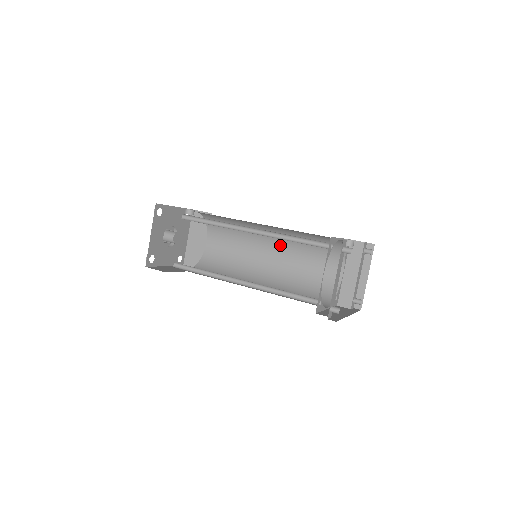
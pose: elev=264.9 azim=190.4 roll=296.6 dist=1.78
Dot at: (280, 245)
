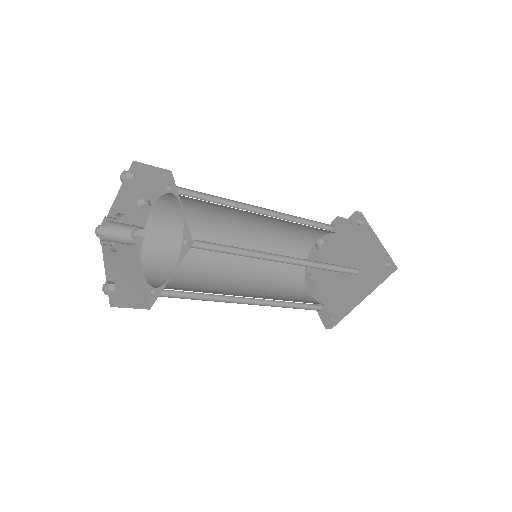
Dot at: (244, 268)
